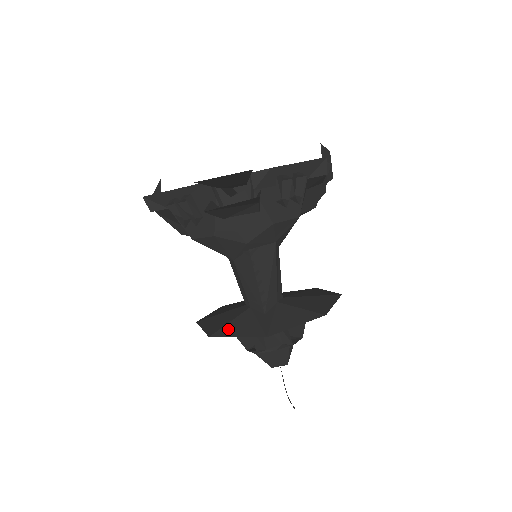
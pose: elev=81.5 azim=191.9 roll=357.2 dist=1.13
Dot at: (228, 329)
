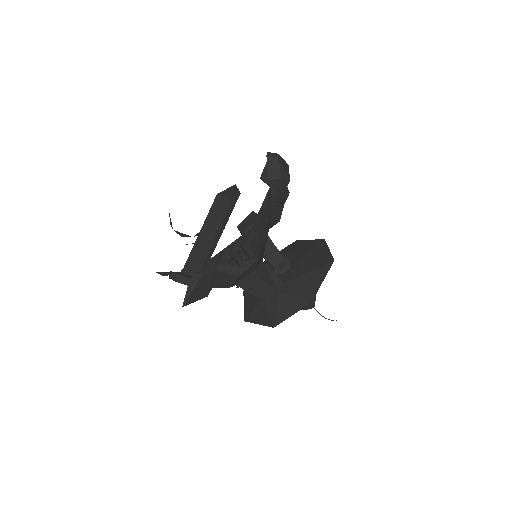
Dot at: (253, 316)
